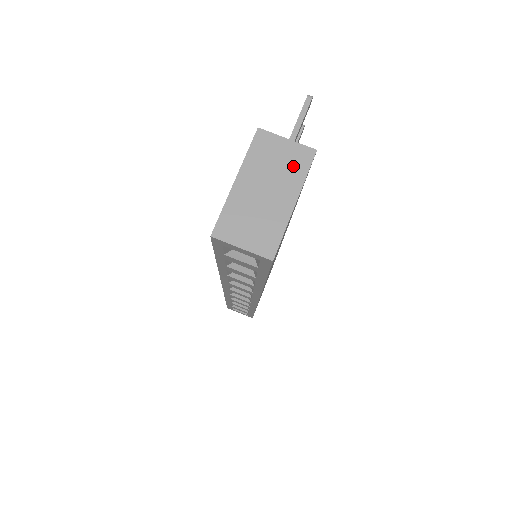
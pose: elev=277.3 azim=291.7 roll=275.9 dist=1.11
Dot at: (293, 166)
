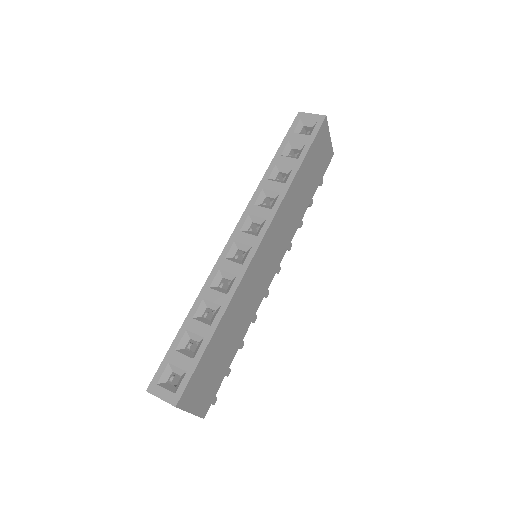
Dot at: occluded
